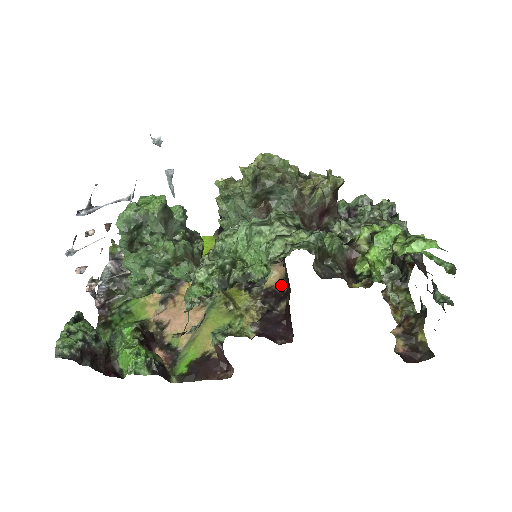
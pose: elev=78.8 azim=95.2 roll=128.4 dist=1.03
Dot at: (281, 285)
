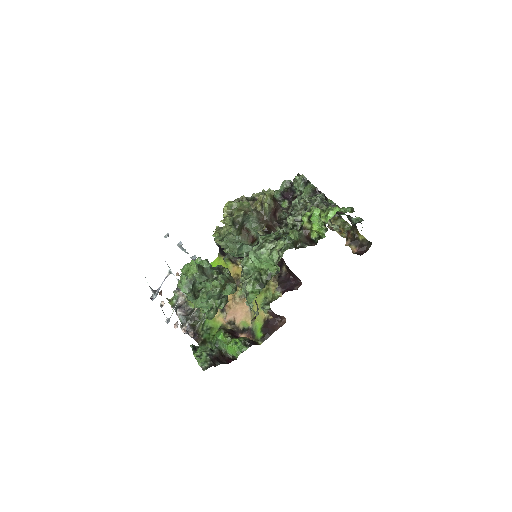
Dot at: occluded
